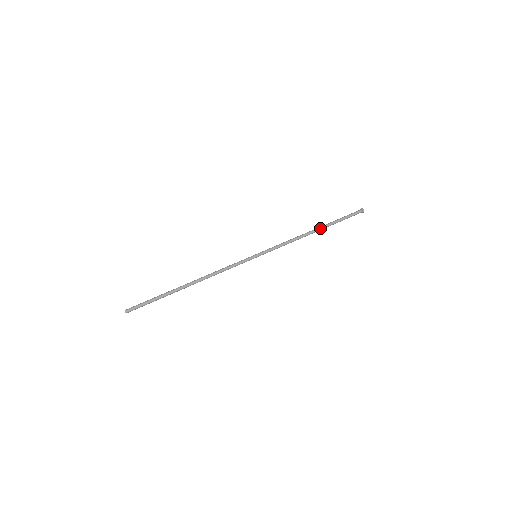
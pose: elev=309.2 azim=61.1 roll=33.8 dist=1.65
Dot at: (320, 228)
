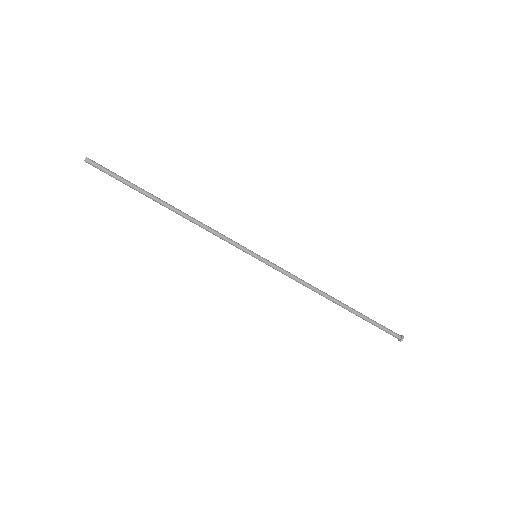
Dot at: (342, 306)
